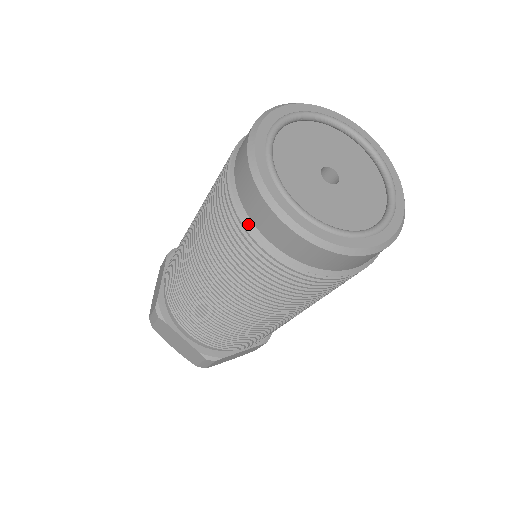
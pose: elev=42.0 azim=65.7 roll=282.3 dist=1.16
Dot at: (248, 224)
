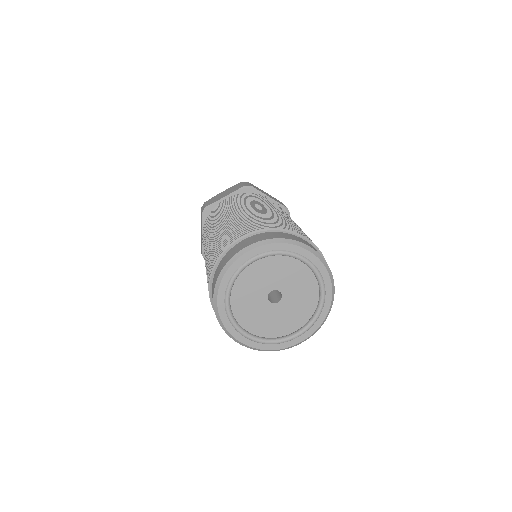
Dot at: occluded
